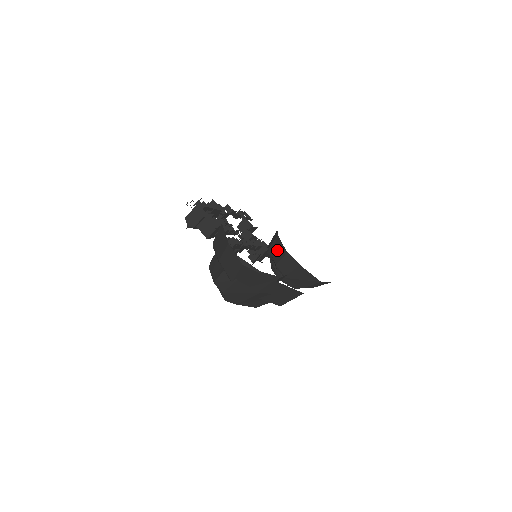
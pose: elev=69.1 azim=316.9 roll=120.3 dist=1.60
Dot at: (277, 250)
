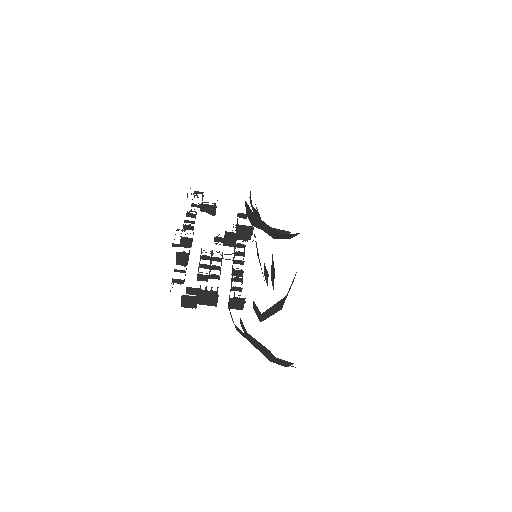
Dot at: (266, 228)
